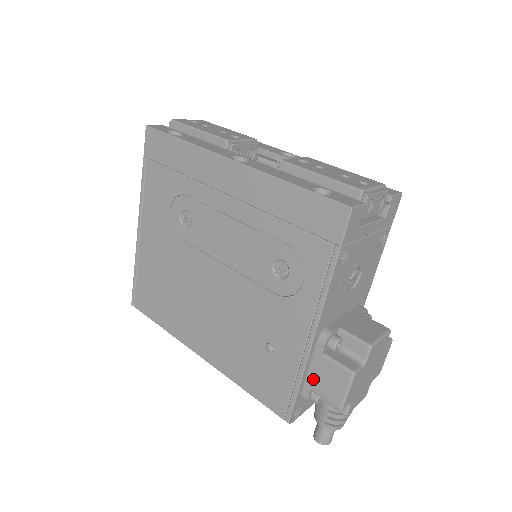
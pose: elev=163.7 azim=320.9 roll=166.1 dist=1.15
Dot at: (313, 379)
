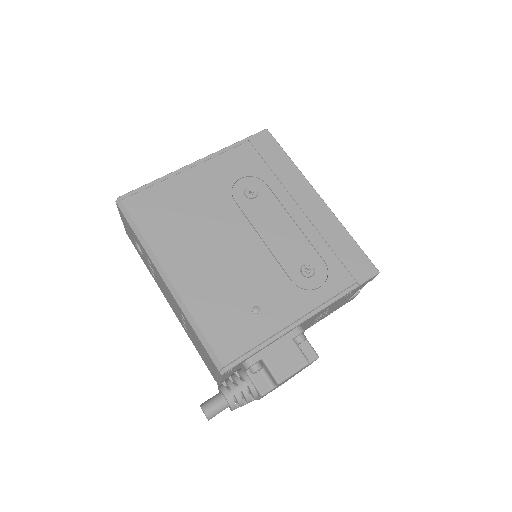
Dot at: (272, 351)
